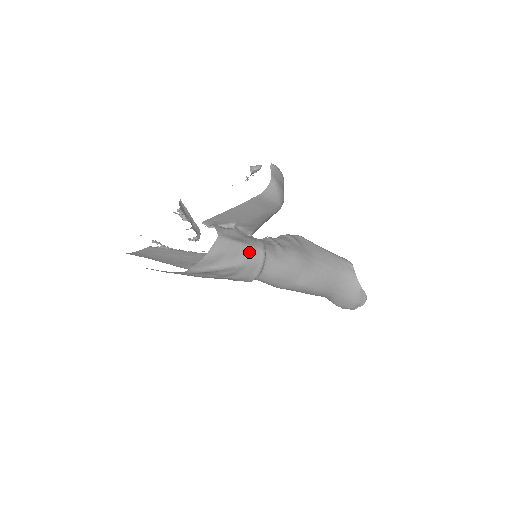
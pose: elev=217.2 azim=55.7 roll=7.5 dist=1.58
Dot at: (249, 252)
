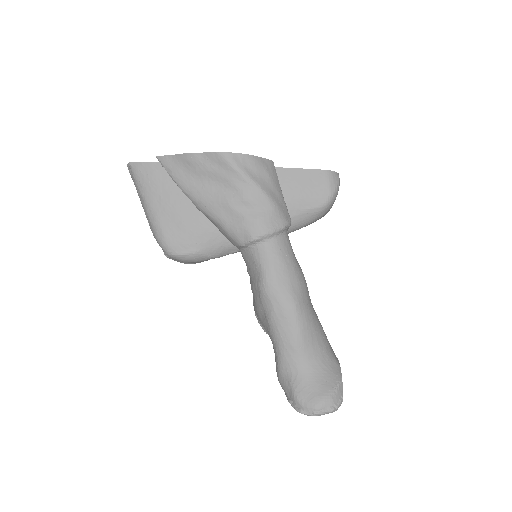
Dot at: (283, 203)
